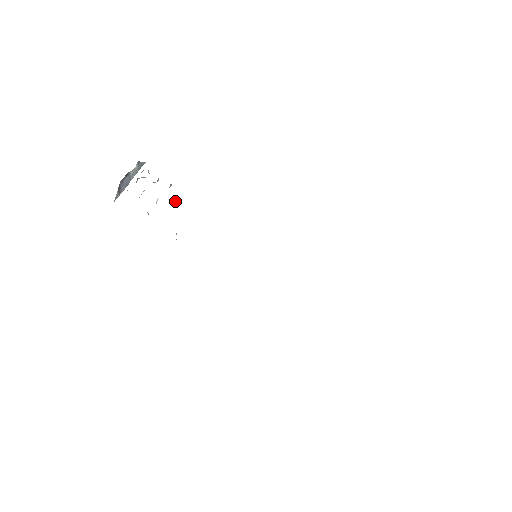
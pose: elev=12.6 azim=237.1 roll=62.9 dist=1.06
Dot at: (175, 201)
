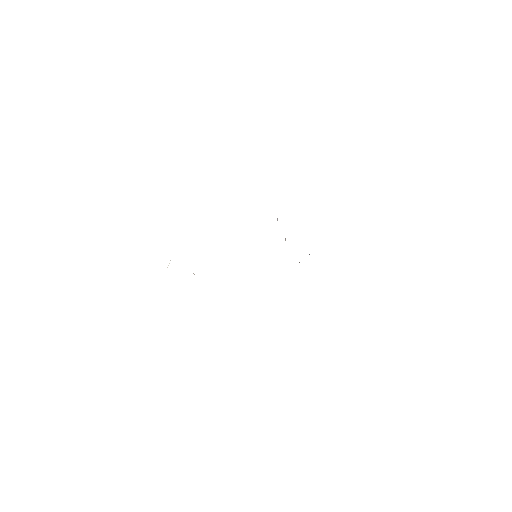
Dot at: occluded
